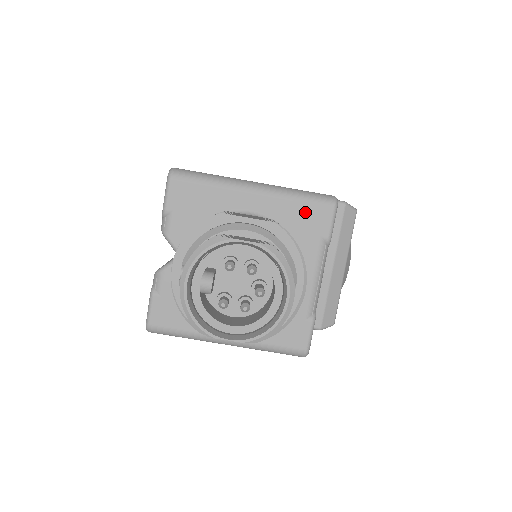
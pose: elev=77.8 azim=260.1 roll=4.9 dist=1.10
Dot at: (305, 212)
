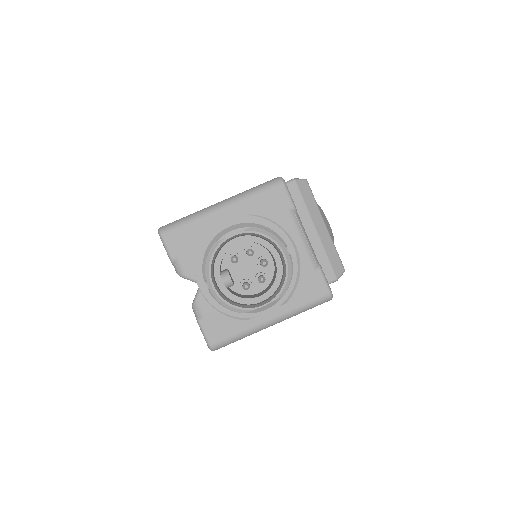
Dot at: (266, 200)
